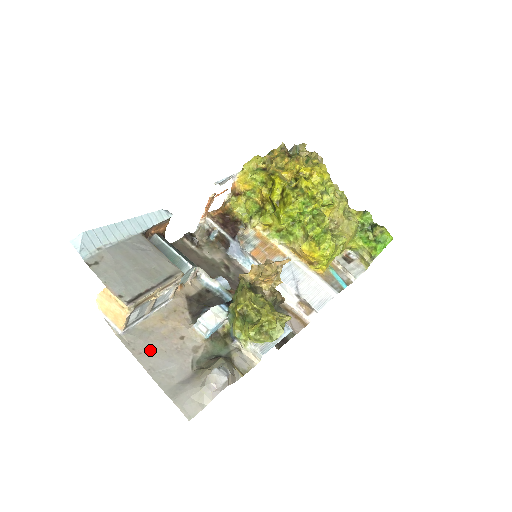
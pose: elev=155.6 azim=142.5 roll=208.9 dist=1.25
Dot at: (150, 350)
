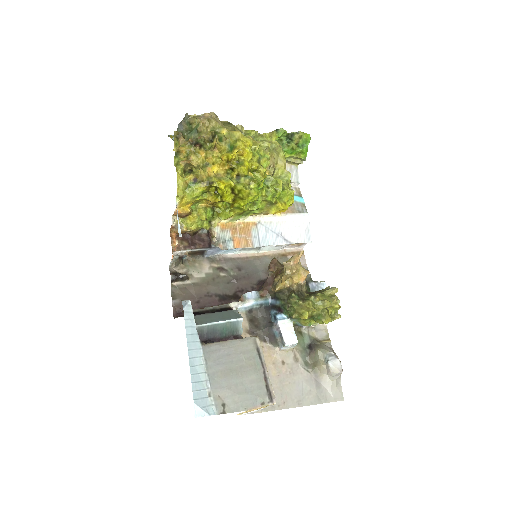
Dot at: (284, 394)
